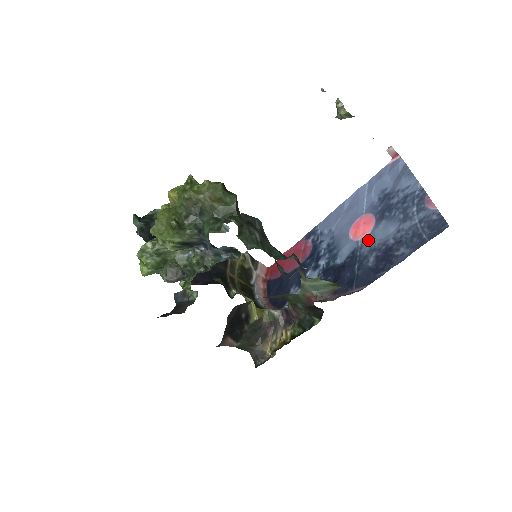
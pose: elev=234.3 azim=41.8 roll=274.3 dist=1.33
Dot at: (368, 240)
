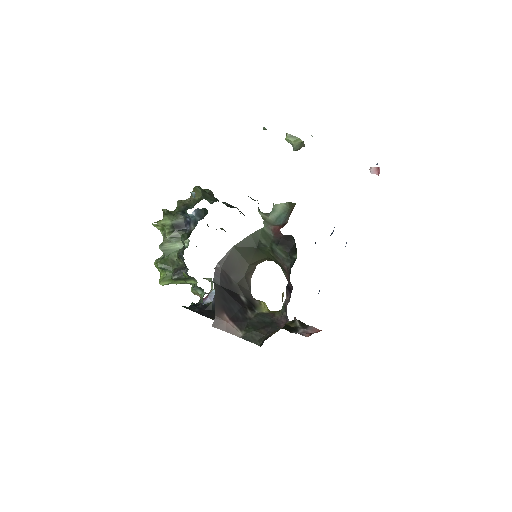
Dot at: occluded
